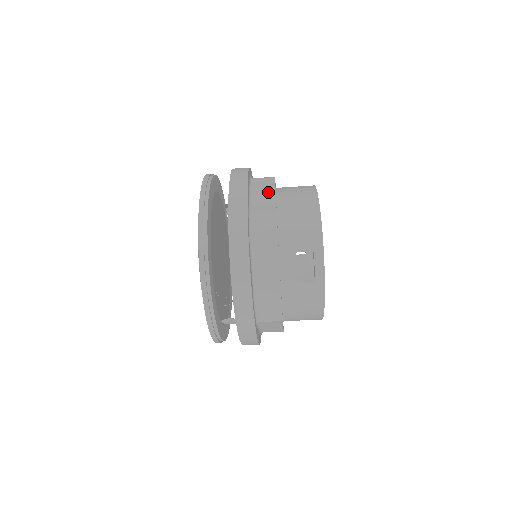
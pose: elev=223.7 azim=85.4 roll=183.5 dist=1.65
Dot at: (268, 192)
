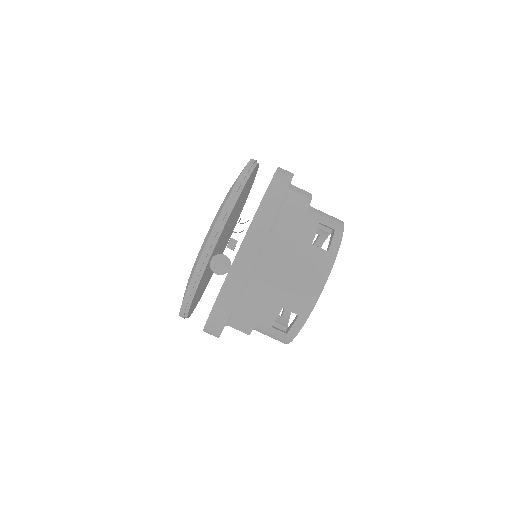
Dot at: occluded
